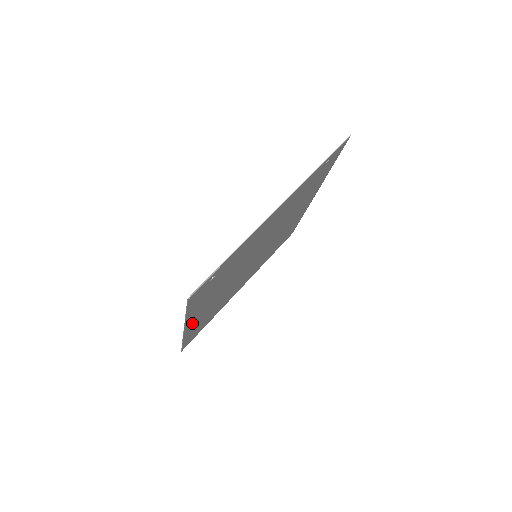
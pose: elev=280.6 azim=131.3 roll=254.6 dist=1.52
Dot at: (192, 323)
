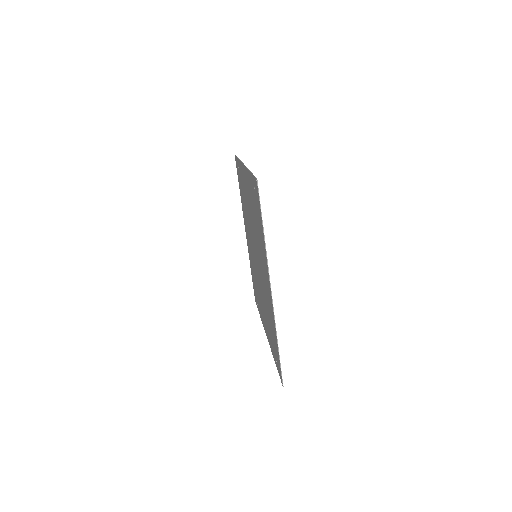
Dot at: (269, 291)
